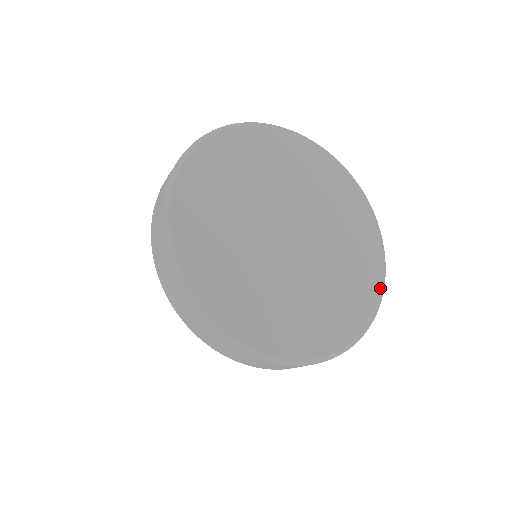
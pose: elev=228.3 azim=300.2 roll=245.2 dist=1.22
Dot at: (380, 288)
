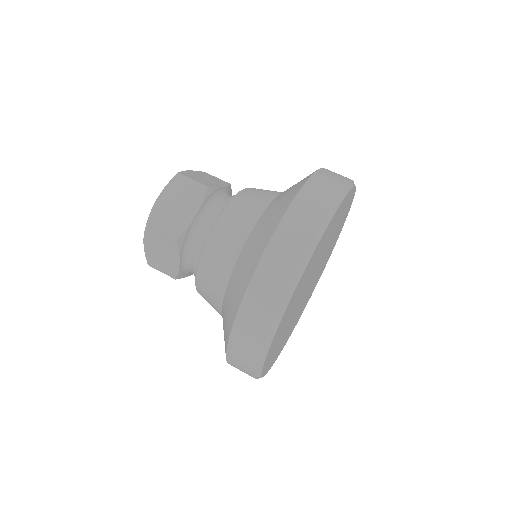
Dot at: occluded
